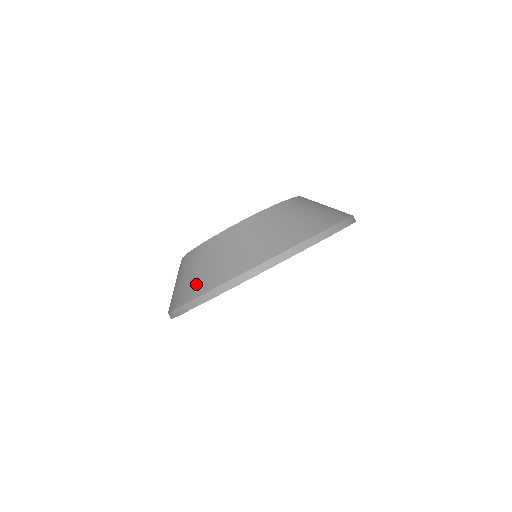
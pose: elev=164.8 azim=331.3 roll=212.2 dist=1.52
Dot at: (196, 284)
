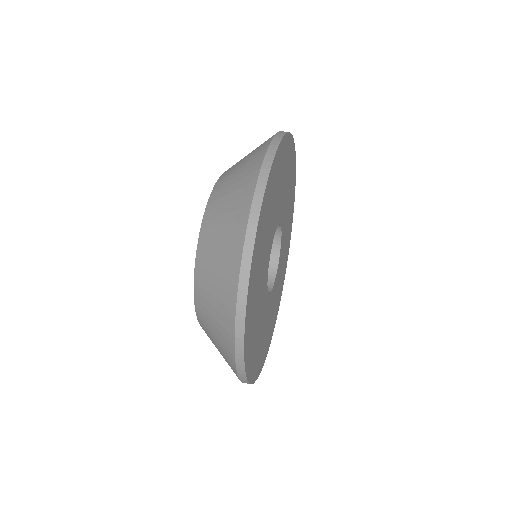
Dot at: (226, 274)
